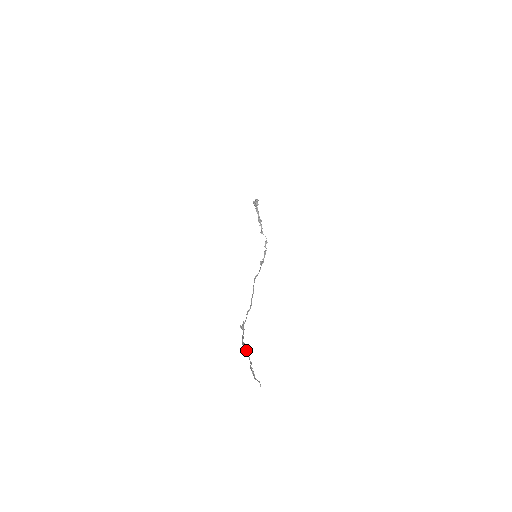
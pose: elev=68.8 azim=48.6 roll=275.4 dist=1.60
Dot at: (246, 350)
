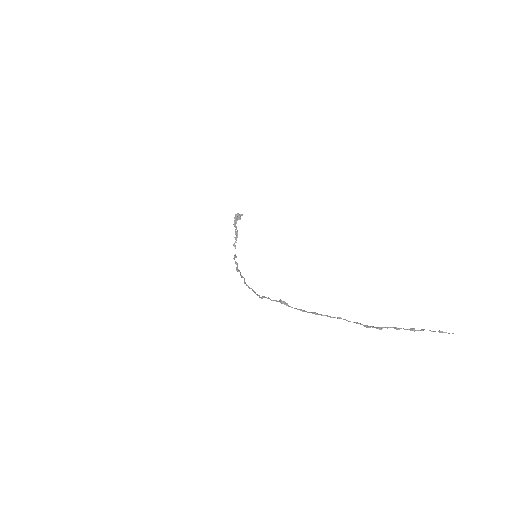
Dot at: occluded
